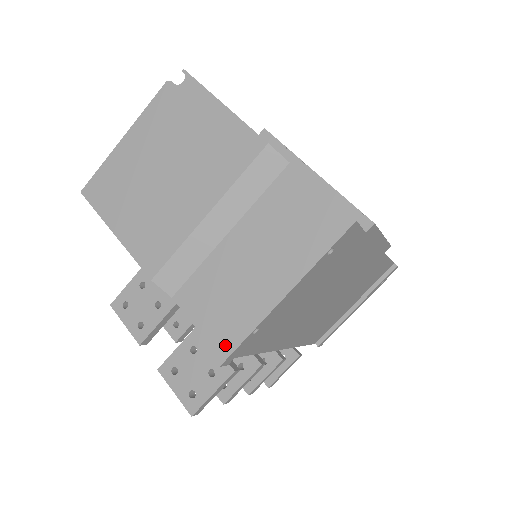
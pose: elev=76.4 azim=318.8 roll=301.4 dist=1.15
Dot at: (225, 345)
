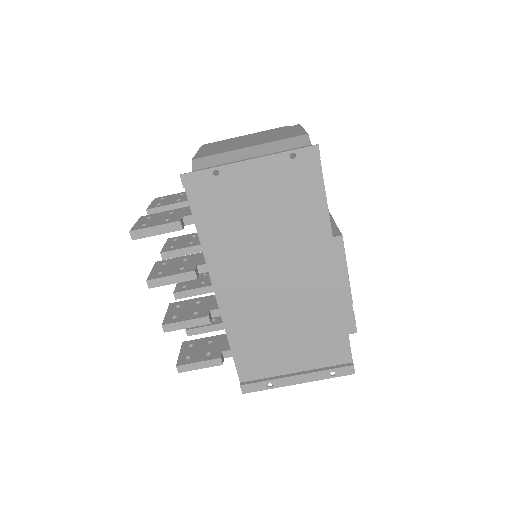
Dot at: occluded
